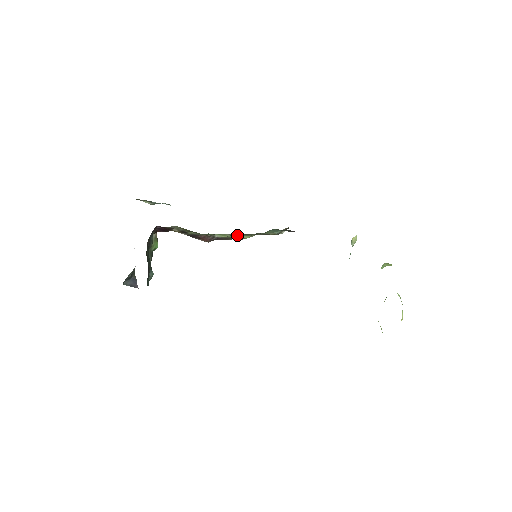
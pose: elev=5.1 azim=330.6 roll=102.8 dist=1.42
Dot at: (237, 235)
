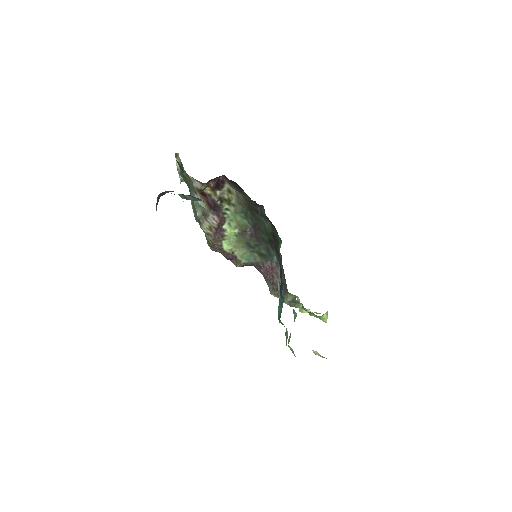
Dot at: (224, 240)
